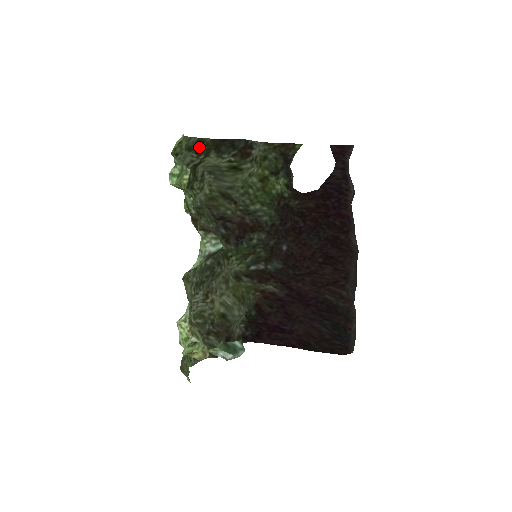
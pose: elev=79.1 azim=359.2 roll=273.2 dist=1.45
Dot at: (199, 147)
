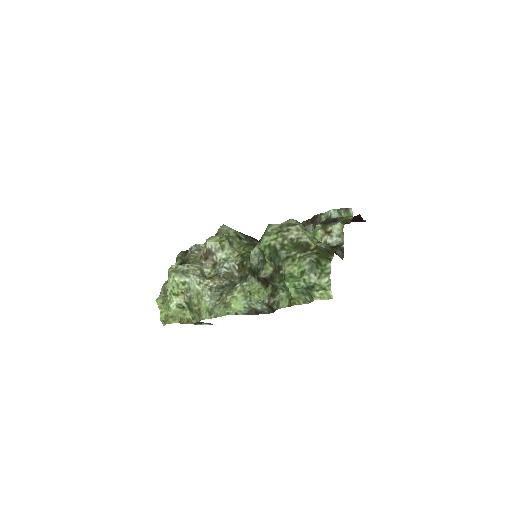
Dot at: (322, 255)
